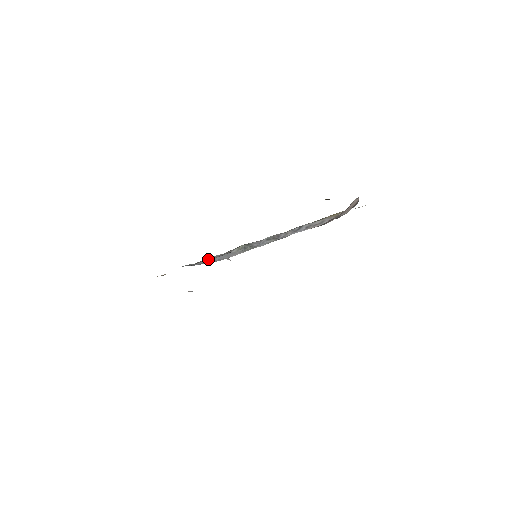
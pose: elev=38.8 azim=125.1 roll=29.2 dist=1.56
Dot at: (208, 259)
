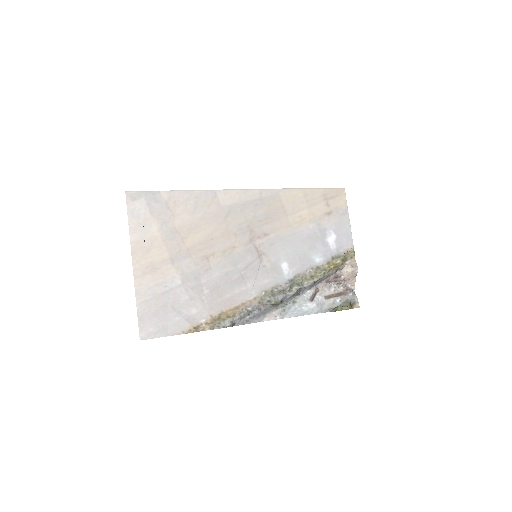
Dot at: (248, 316)
